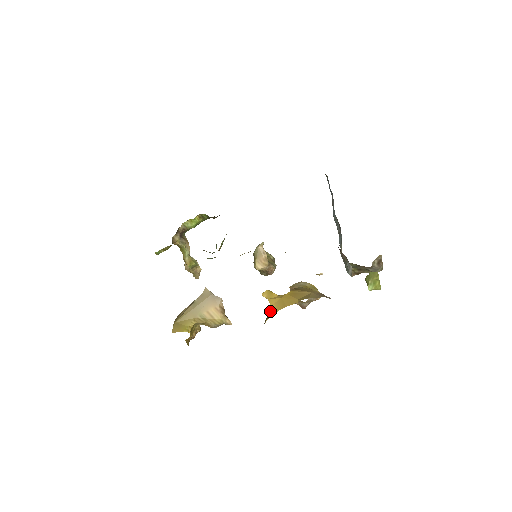
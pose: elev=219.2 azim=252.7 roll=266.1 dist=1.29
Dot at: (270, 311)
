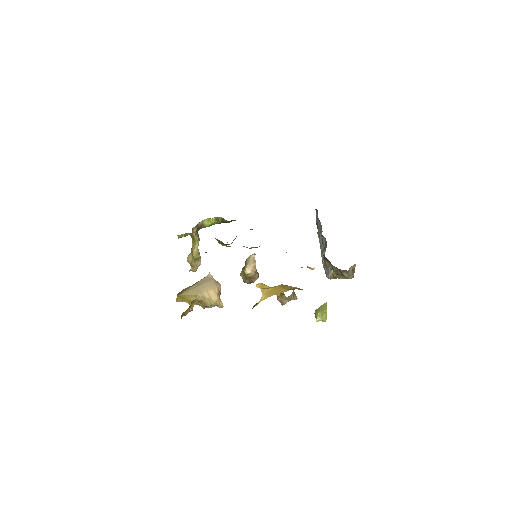
Dot at: (261, 297)
